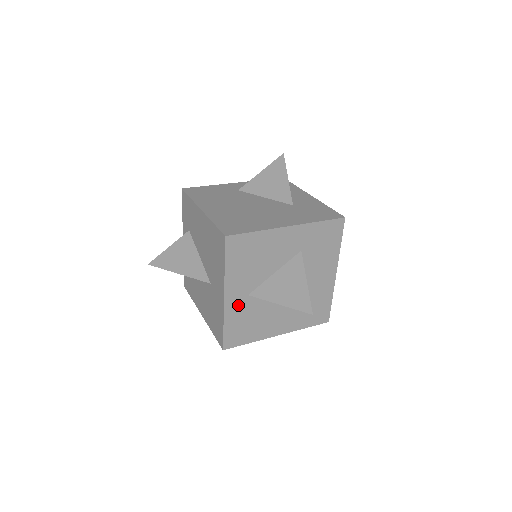
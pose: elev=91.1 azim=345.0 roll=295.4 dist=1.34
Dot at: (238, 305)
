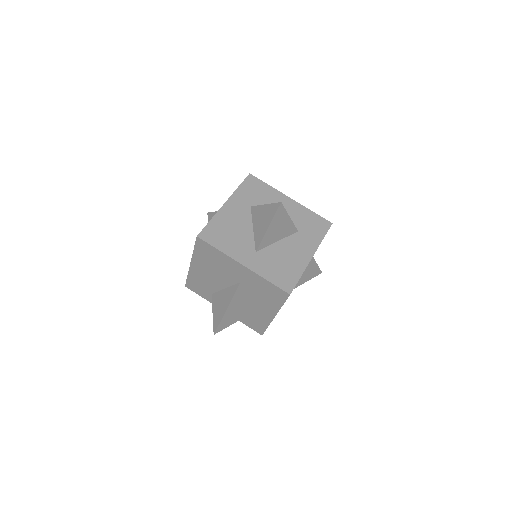
Dot at: (258, 262)
